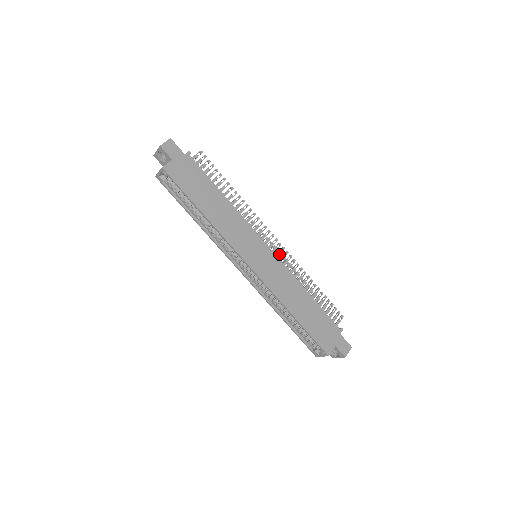
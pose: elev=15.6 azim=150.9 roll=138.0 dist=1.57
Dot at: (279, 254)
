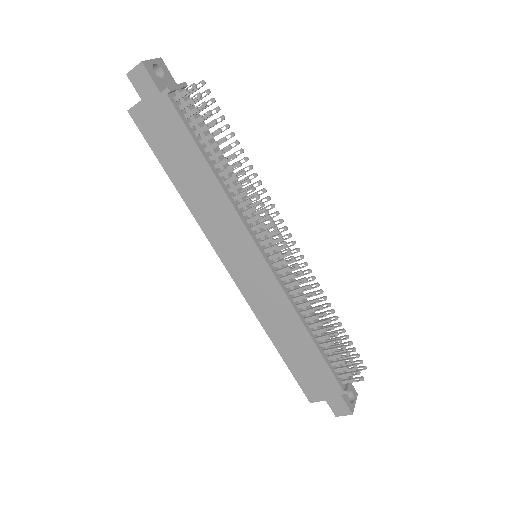
Dot at: (285, 270)
